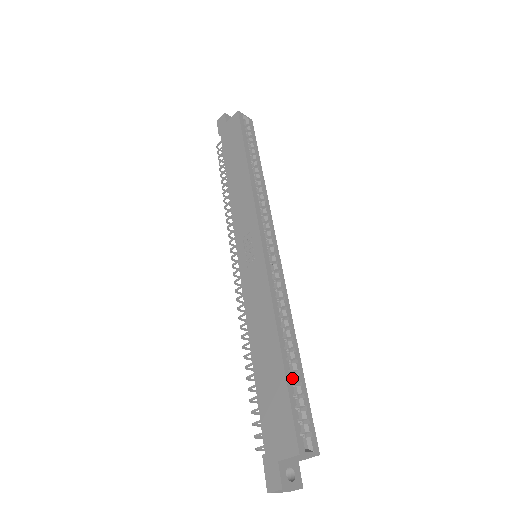
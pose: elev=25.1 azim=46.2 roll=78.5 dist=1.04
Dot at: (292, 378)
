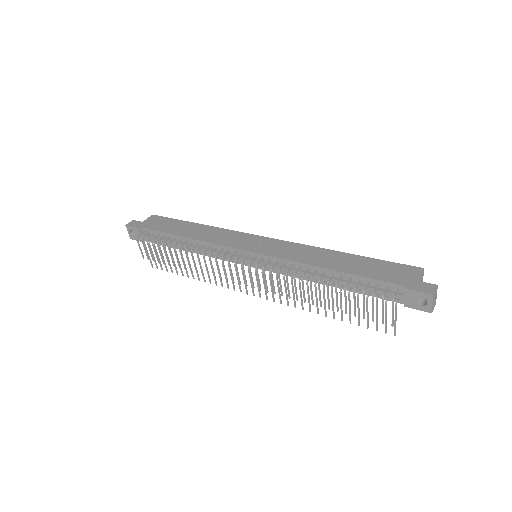
Dot at: occluded
